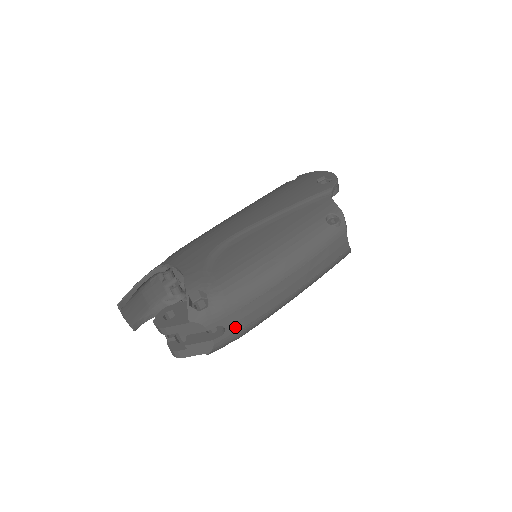
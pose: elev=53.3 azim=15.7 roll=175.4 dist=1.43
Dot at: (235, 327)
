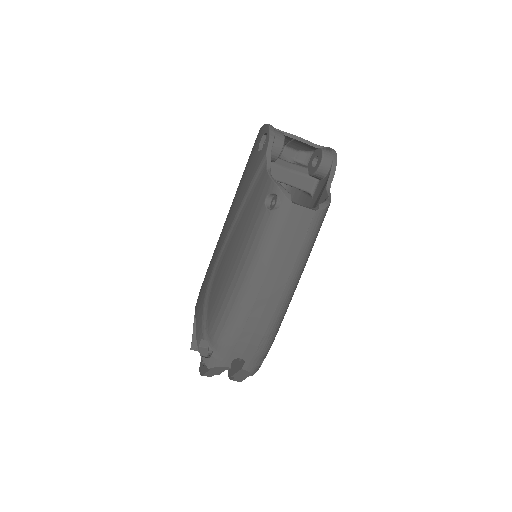
Dot at: (250, 352)
